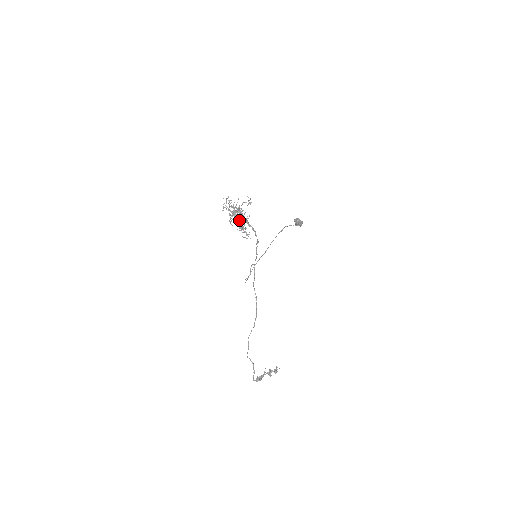
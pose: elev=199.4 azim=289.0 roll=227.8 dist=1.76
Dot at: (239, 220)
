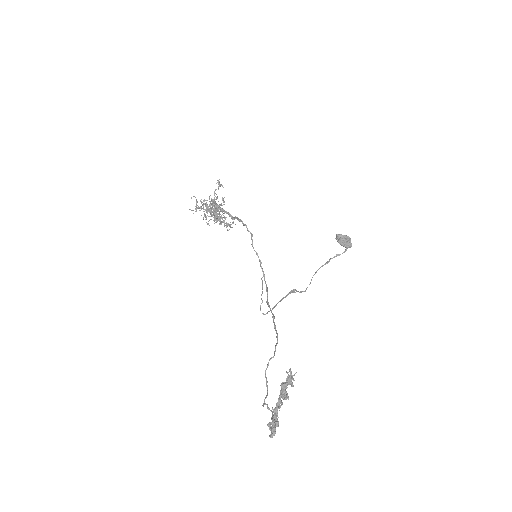
Dot at: occluded
